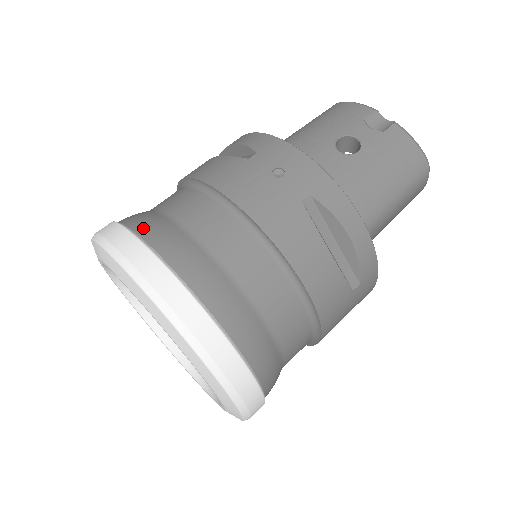
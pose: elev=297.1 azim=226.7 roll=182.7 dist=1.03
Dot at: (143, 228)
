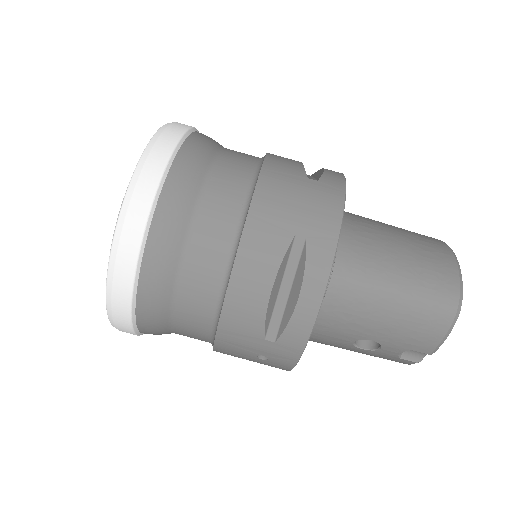
Dot at: (144, 301)
